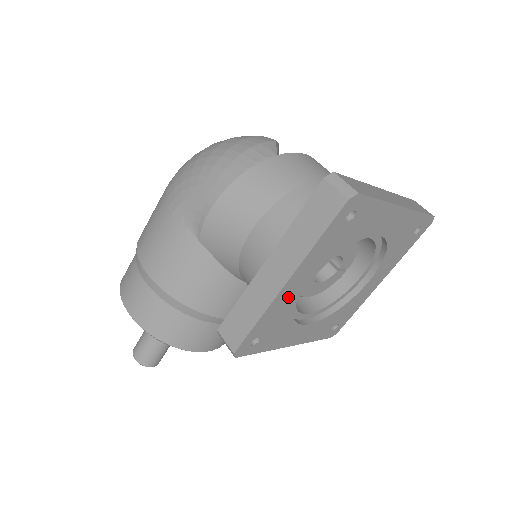
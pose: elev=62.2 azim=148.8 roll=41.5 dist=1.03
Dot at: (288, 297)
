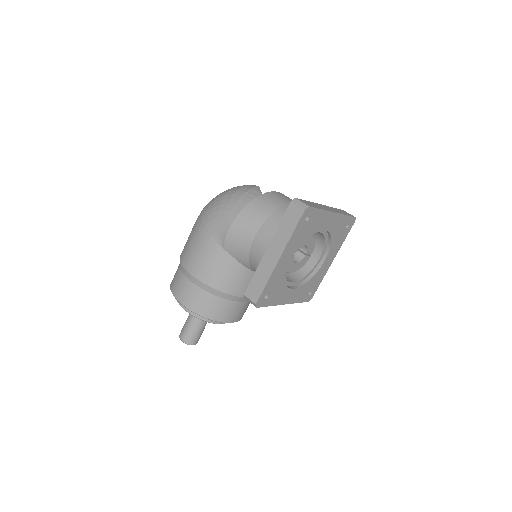
Dot at: (281, 268)
